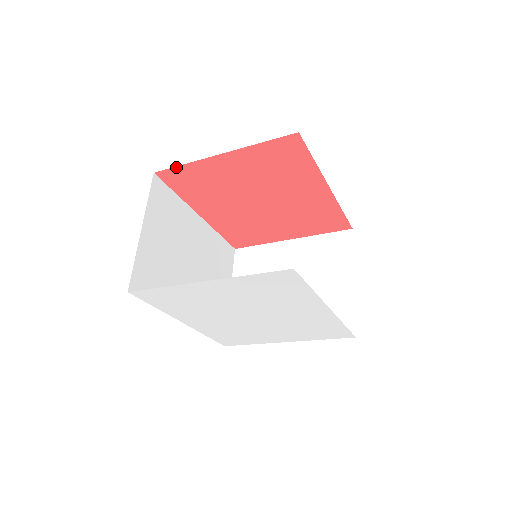
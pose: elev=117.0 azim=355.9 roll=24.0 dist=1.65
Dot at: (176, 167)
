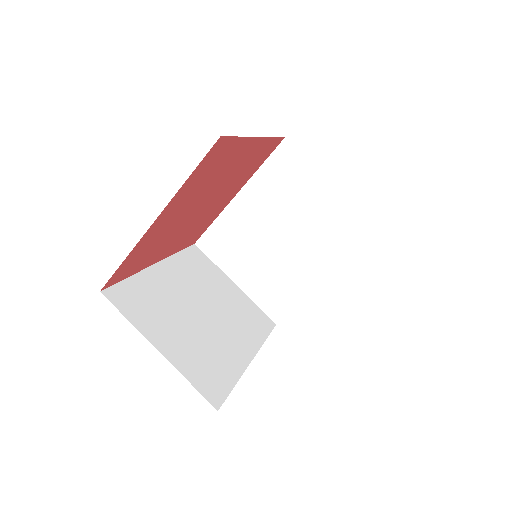
Dot at: (118, 268)
